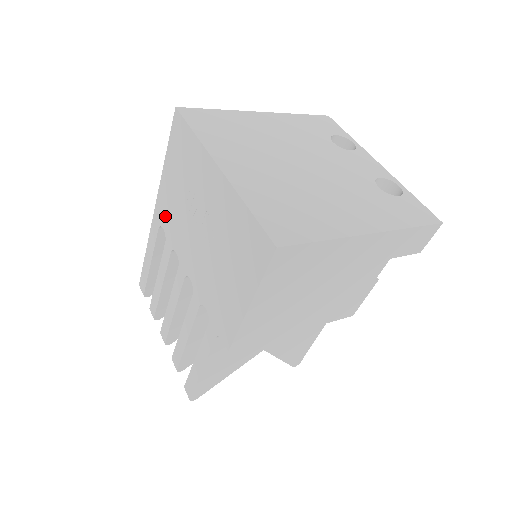
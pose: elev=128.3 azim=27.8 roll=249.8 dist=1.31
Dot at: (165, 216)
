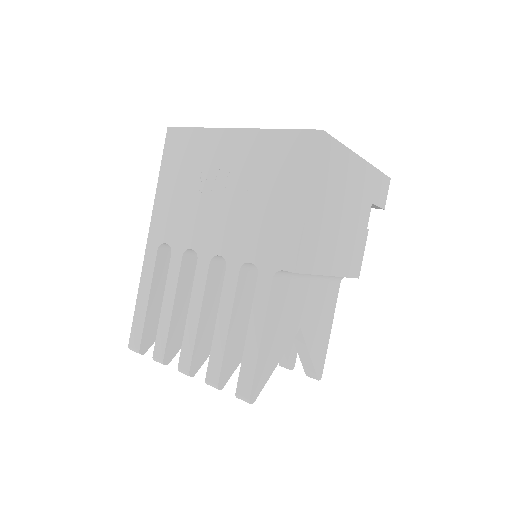
Dot at: (167, 228)
